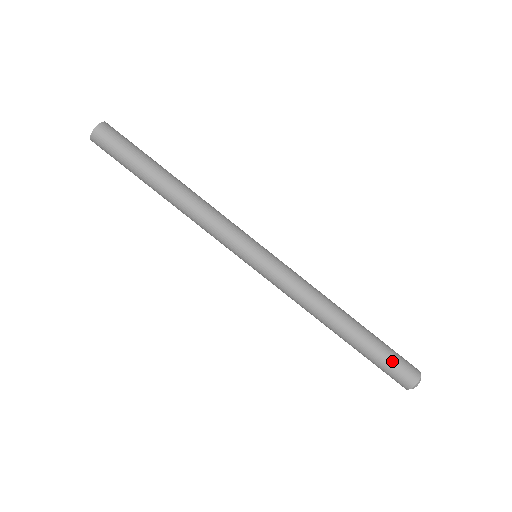
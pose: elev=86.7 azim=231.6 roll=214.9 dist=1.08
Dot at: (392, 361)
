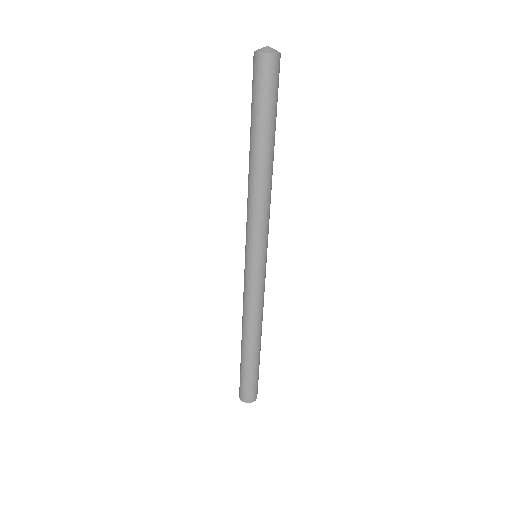
Dot at: (244, 382)
